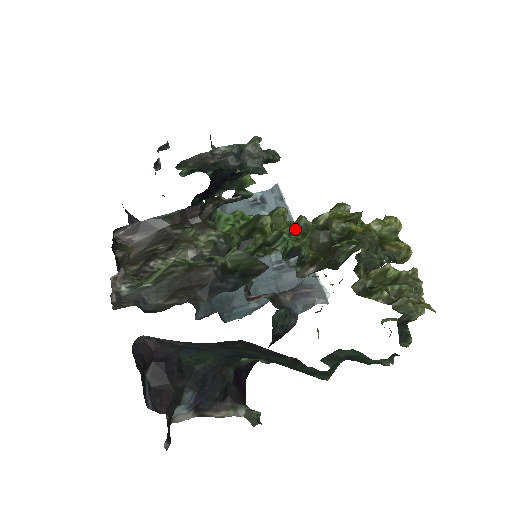
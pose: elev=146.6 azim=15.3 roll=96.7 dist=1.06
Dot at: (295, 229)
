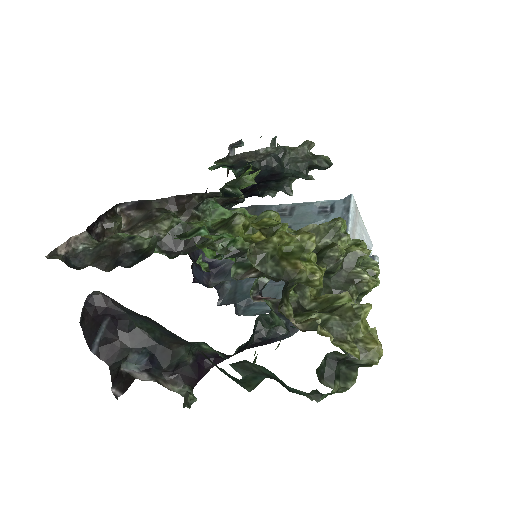
Dot at: occluded
